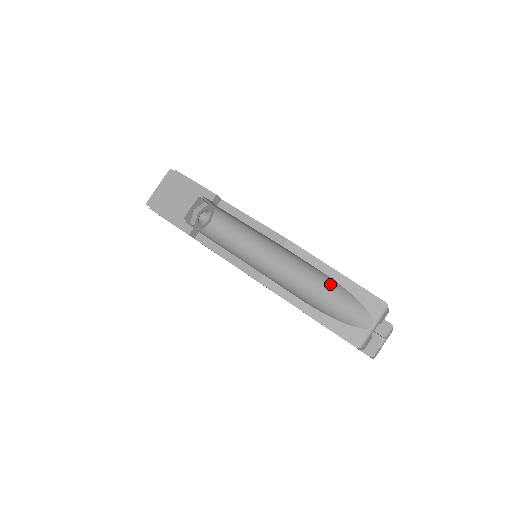
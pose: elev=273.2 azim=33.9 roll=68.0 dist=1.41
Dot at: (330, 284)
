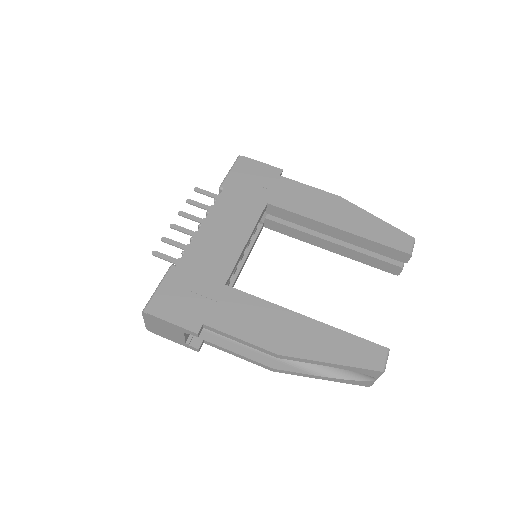
Dot at: occluded
